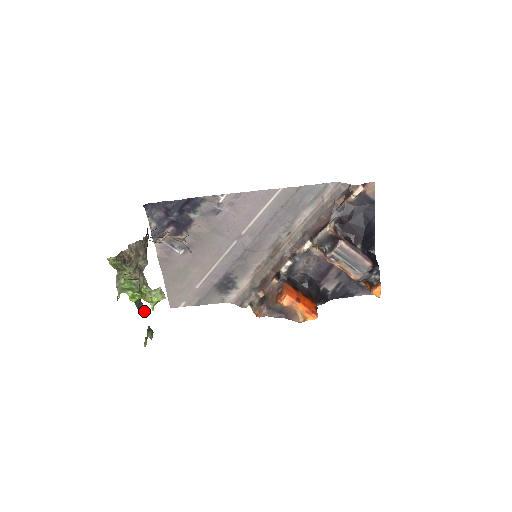
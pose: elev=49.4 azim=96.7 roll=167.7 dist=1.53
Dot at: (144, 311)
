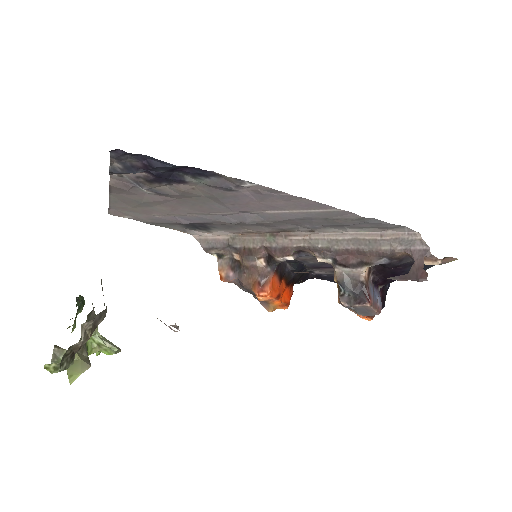
Dot at: (79, 301)
